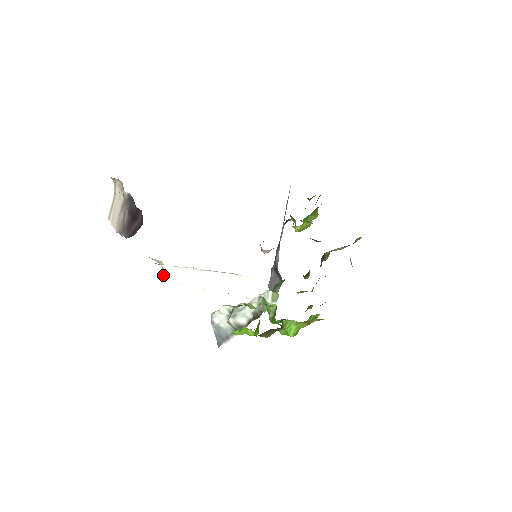
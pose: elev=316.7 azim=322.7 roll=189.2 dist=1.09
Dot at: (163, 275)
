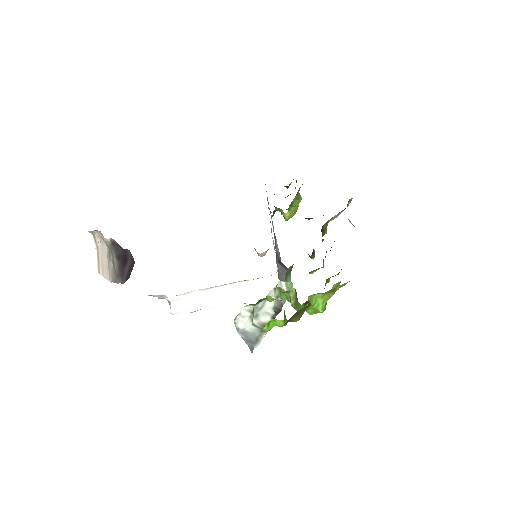
Dot at: (171, 308)
